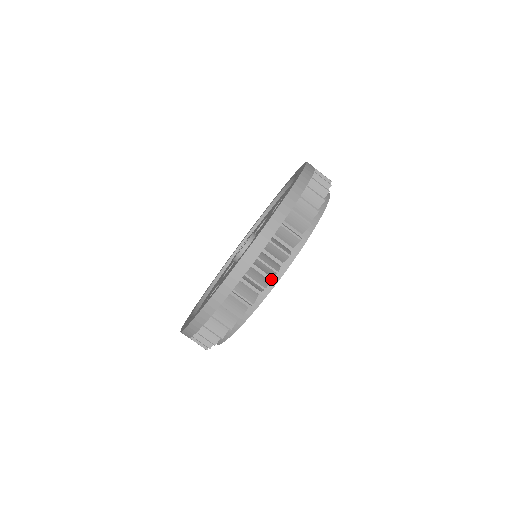
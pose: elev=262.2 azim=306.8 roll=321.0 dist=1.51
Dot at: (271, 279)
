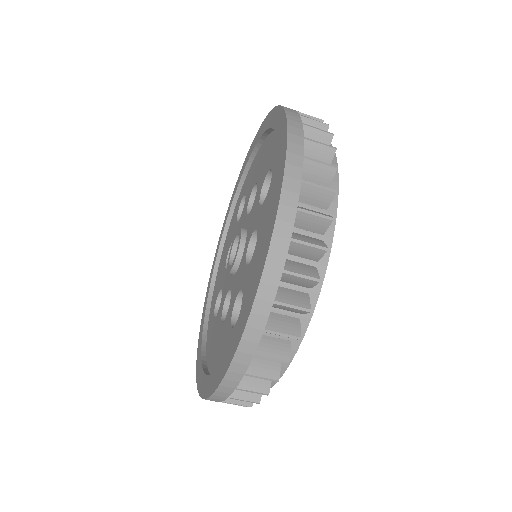
Dot at: occluded
